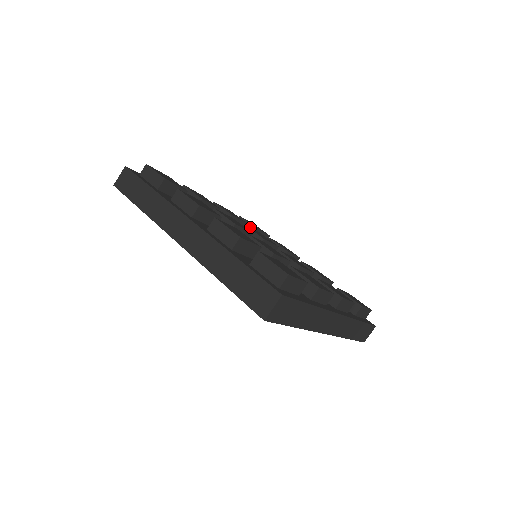
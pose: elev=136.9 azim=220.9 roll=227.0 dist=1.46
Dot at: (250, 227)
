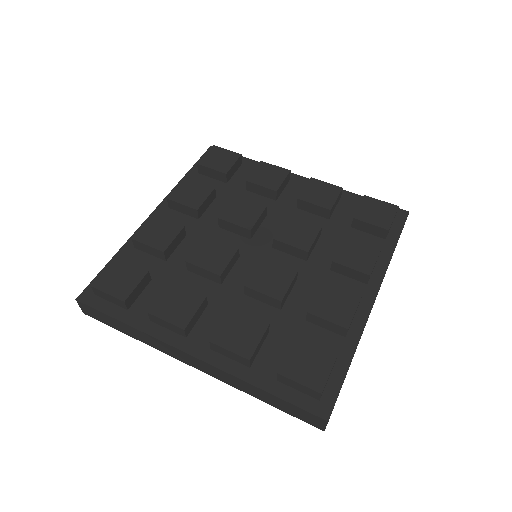
Dot at: (217, 174)
